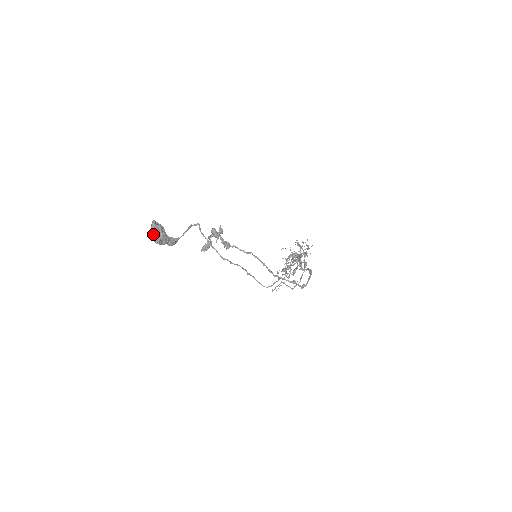
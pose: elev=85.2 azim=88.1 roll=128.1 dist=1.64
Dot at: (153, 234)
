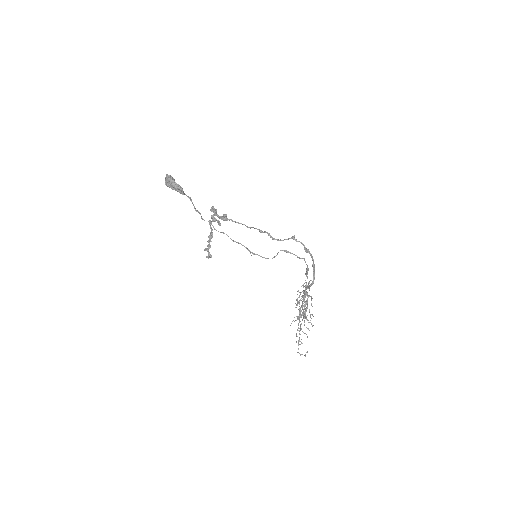
Dot at: (167, 175)
